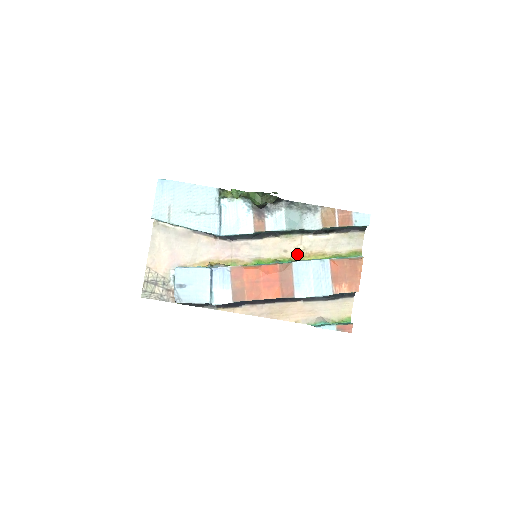
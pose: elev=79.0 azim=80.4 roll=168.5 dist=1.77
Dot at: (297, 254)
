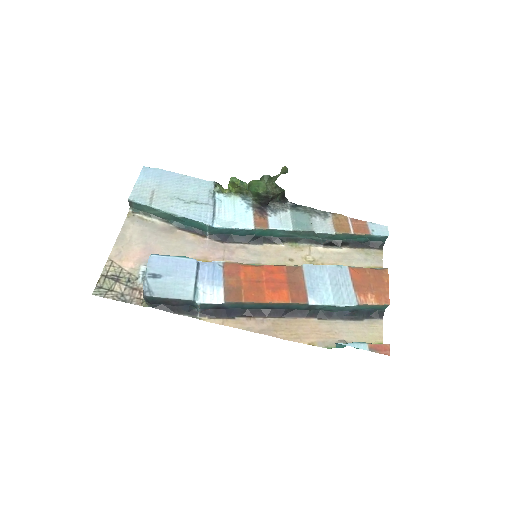
Dot at: occluded
